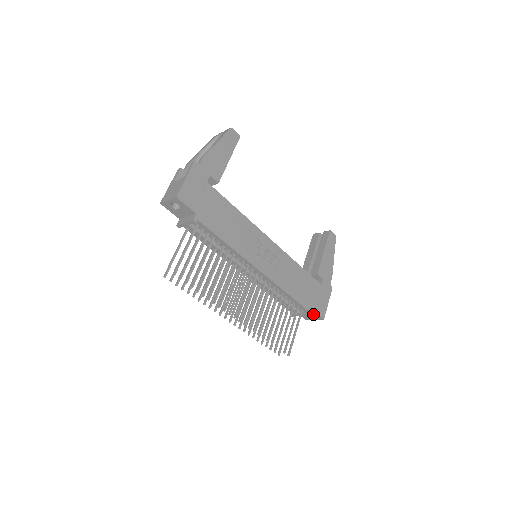
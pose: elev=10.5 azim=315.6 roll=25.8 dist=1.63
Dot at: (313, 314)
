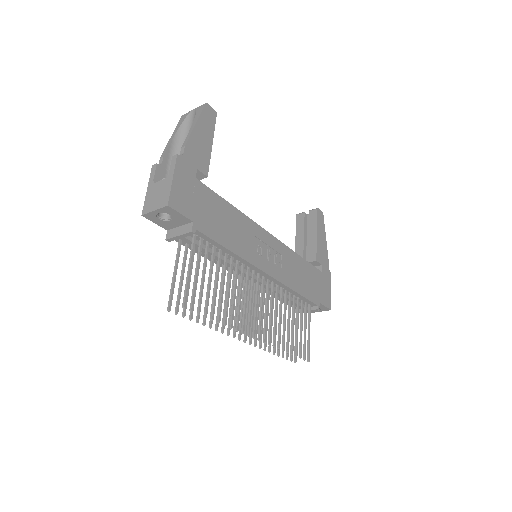
Dot at: (319, 307)
